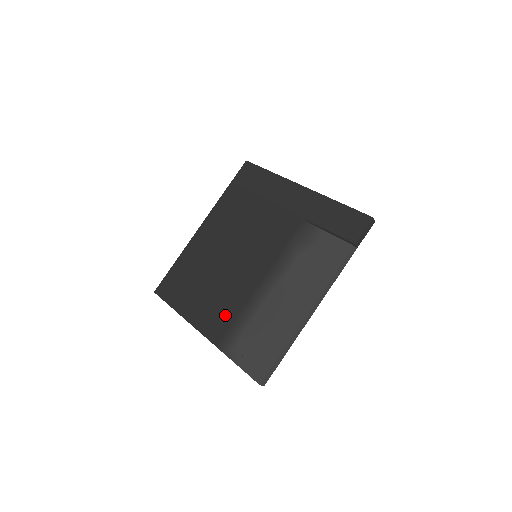
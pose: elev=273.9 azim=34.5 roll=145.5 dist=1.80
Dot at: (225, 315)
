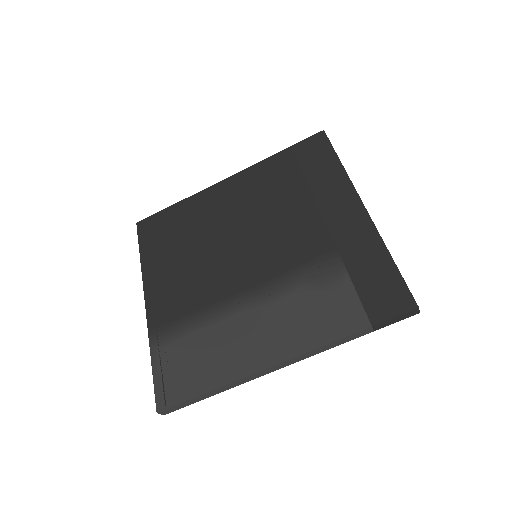
Dot at: (179, 302)
